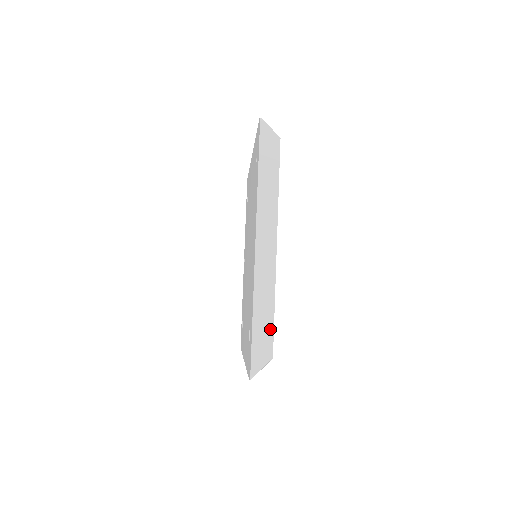
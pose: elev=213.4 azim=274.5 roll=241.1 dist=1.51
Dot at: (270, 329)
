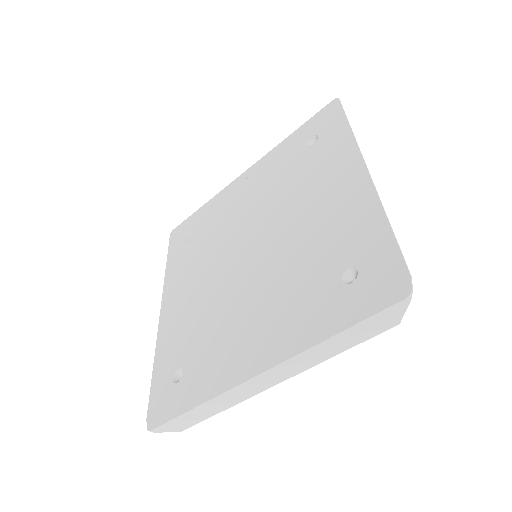
Dot at: (199, 420)
